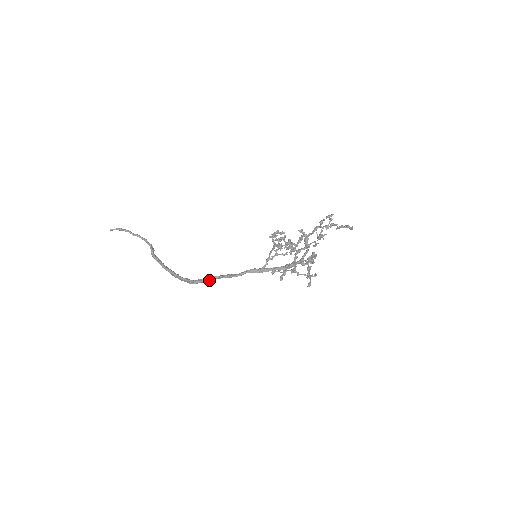
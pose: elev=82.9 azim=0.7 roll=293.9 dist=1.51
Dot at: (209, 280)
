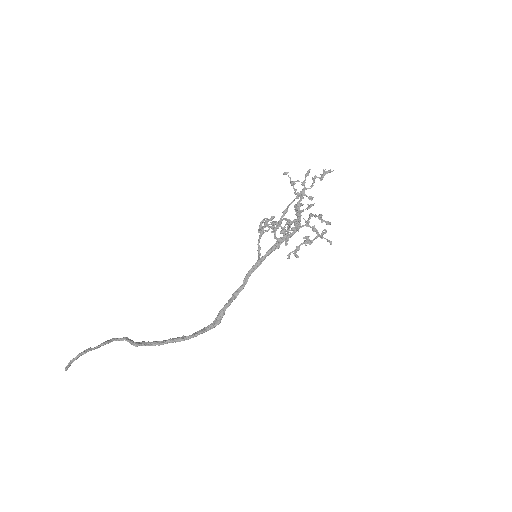
Dot at: (224, 313)
